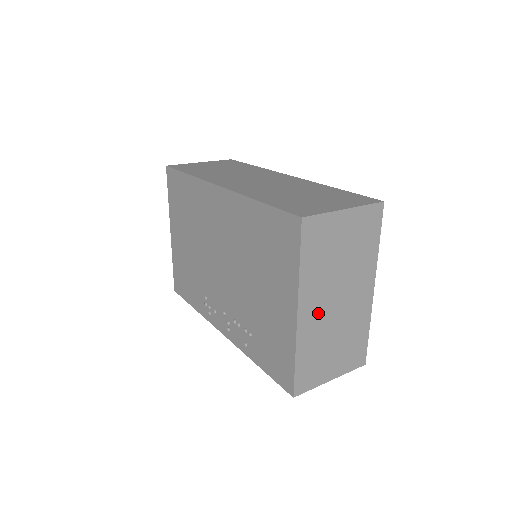
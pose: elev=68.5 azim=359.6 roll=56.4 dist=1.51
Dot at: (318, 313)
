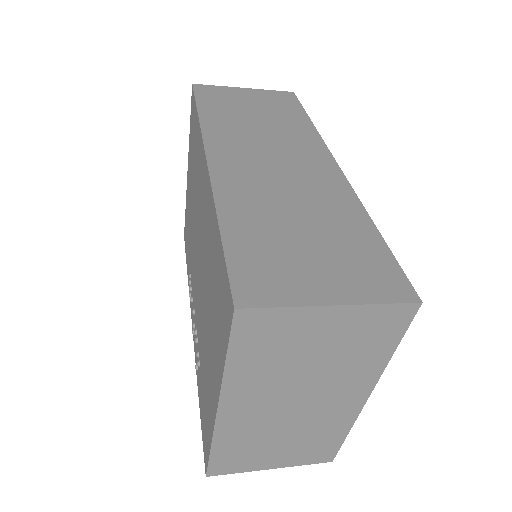
Dot at: (256, 412)
